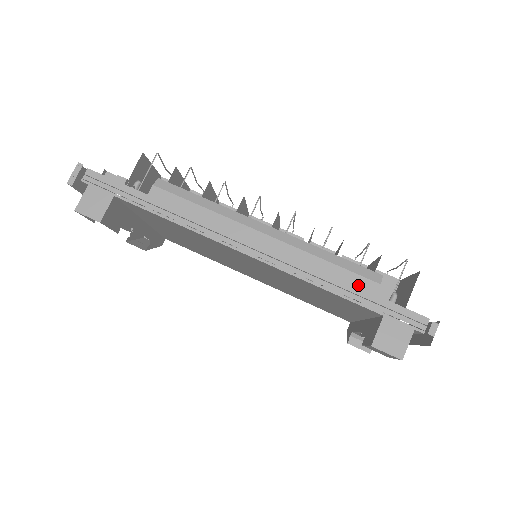
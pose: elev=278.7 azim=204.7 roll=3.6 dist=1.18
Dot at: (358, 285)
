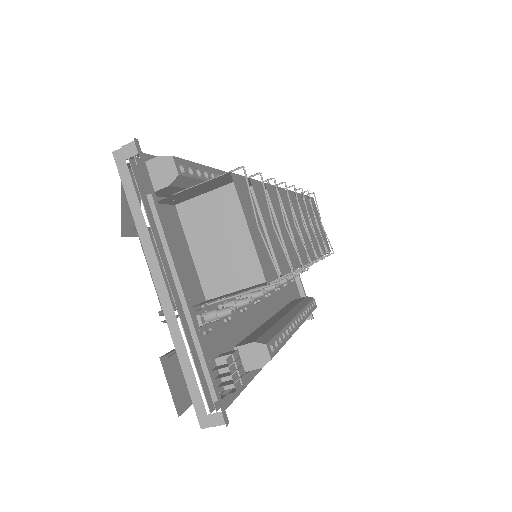
Dot at: occluded
